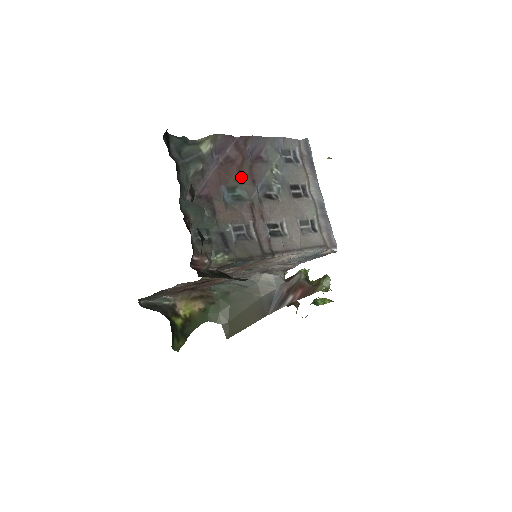
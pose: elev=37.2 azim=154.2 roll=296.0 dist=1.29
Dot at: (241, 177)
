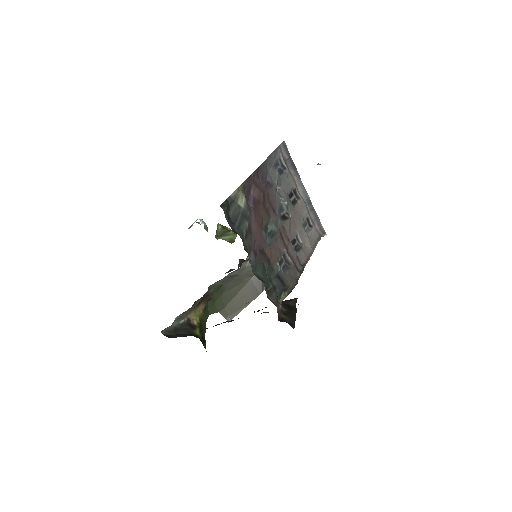
Dot at: (267, 213)
